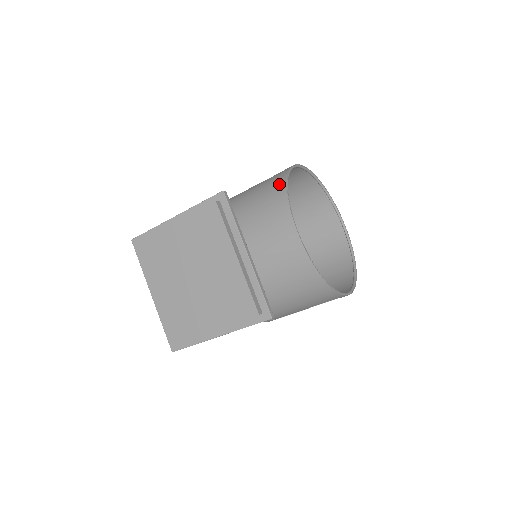
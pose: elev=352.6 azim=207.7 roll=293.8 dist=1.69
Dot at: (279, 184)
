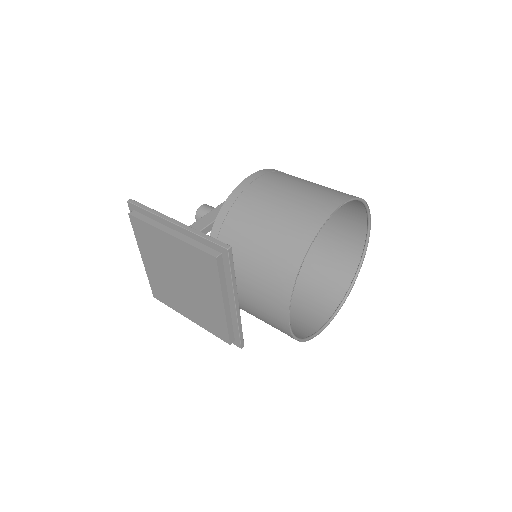
Dot at: (294, 255)
